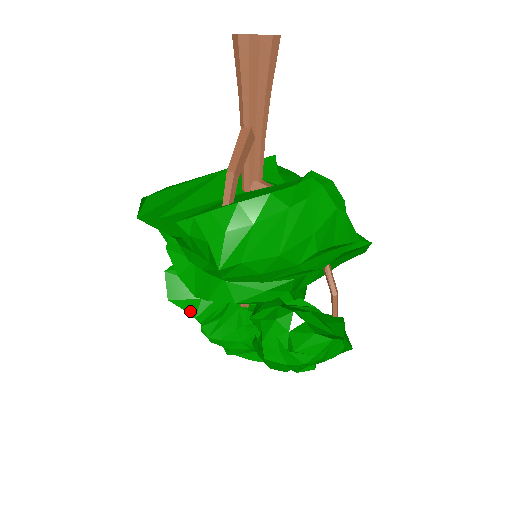
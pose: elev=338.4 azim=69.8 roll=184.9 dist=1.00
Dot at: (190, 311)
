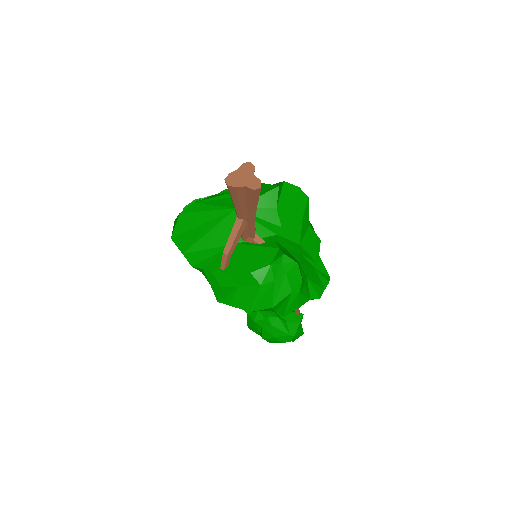
Dot at: occluded
